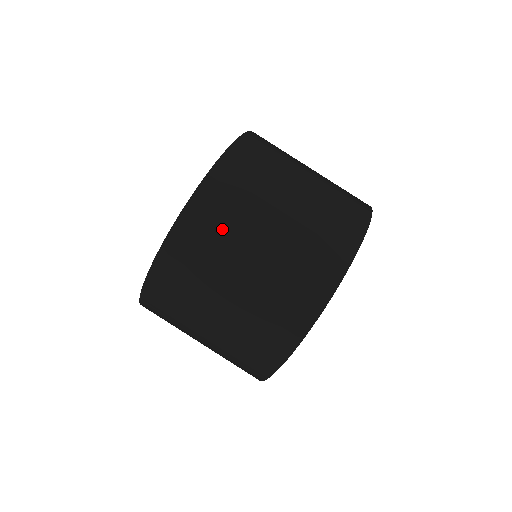
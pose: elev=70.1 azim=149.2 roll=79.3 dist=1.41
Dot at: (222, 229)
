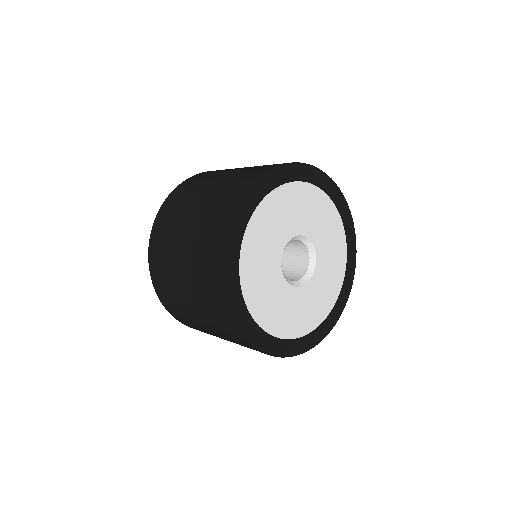
Dot at: (177, 207)
